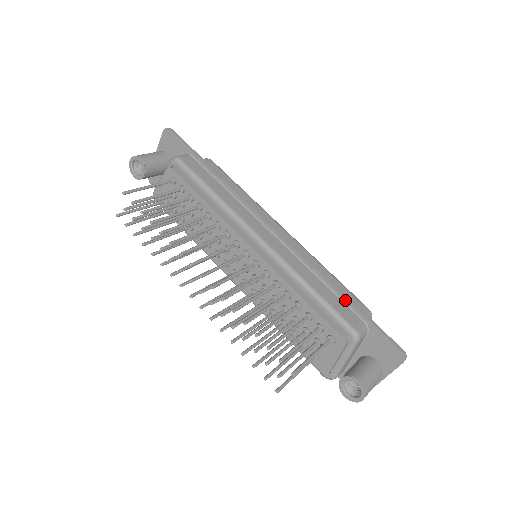
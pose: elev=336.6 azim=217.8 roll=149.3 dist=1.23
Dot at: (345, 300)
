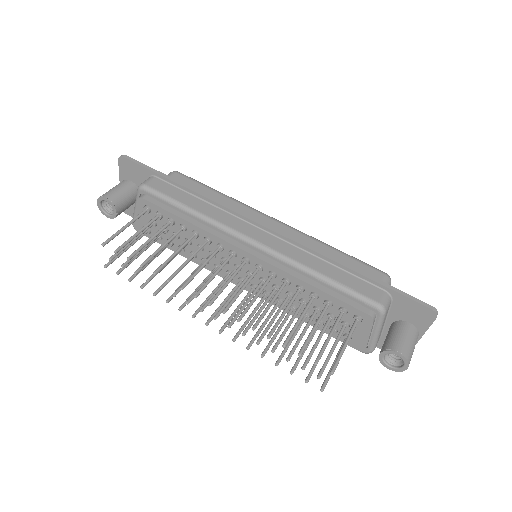
Dot at: (359, 275)
